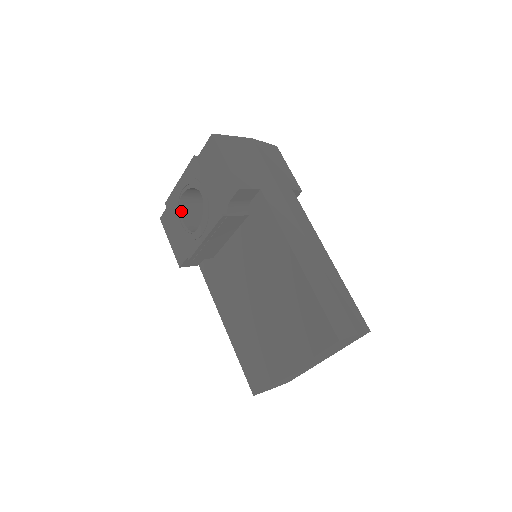
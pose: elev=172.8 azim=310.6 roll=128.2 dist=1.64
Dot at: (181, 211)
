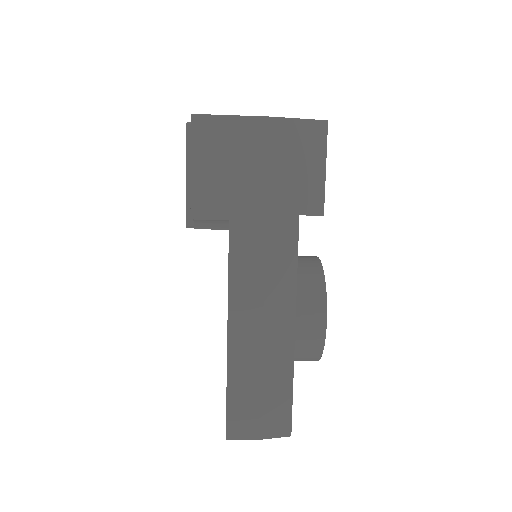
Dot at: occluded
